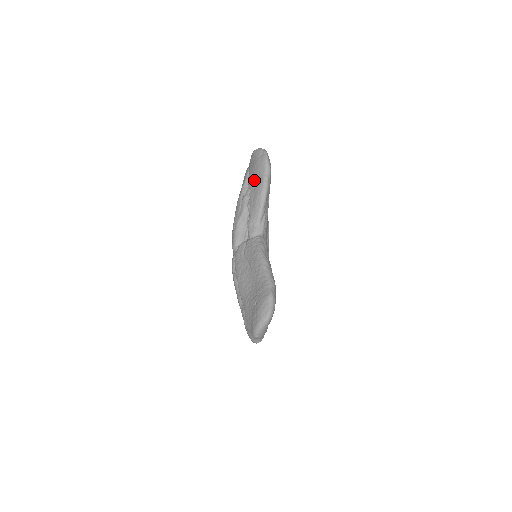
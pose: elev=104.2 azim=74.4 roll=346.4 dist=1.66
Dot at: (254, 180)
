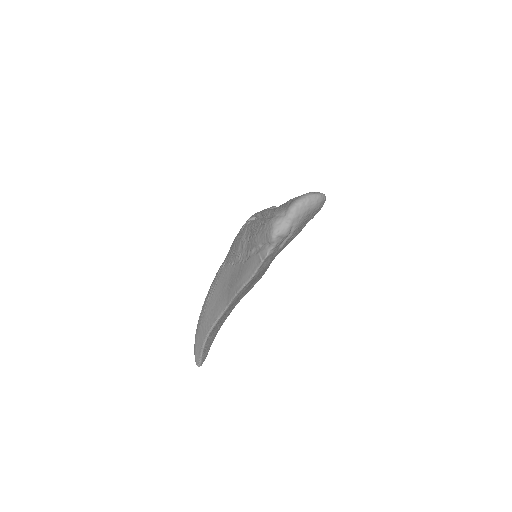
Dot at: occluded
